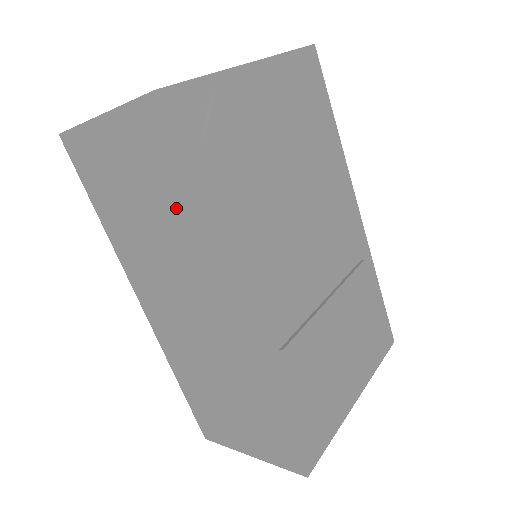
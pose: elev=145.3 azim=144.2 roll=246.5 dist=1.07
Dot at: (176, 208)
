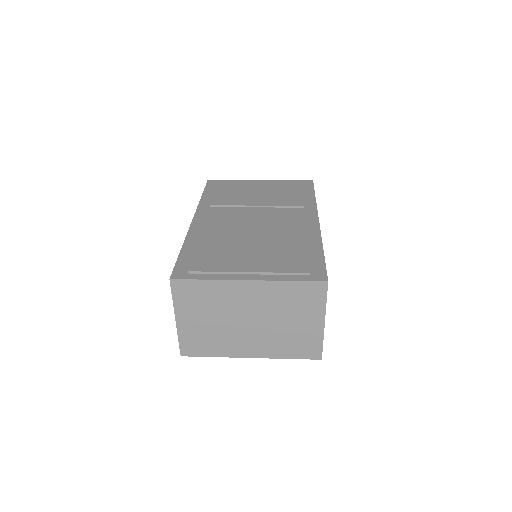
Dot at: occluded
